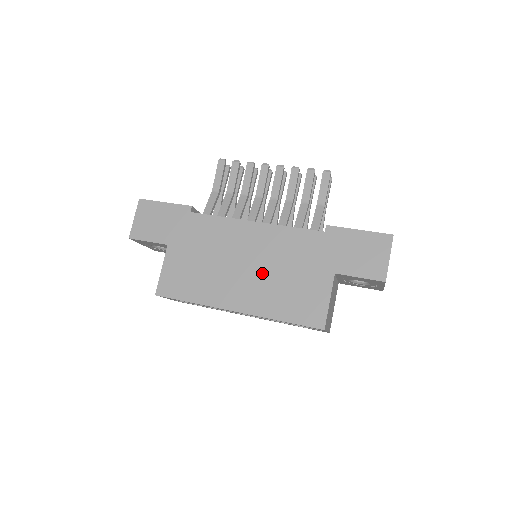
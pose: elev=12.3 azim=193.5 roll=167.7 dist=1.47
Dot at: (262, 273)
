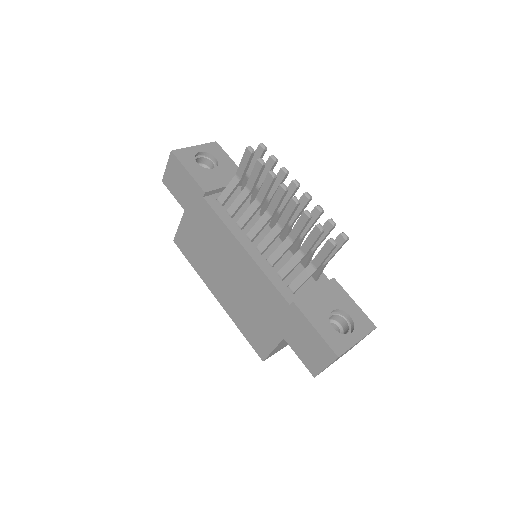
Dot at: (238, 291)
